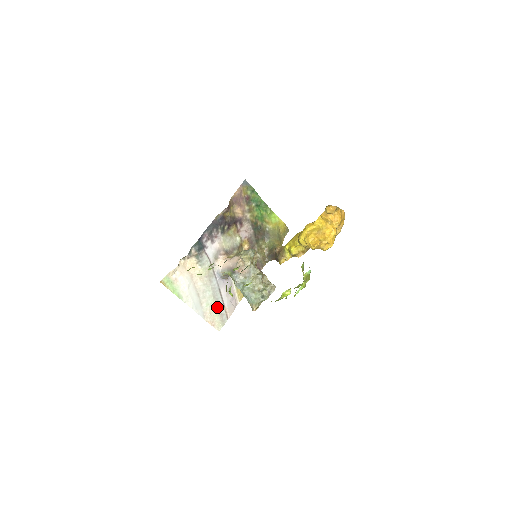
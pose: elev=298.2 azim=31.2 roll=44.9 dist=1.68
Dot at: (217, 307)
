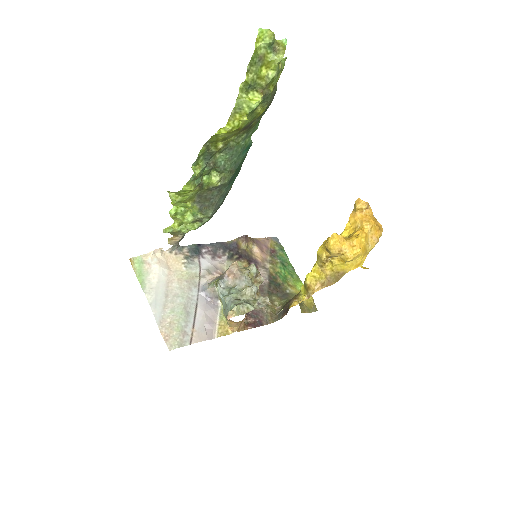
Dot at: (183, 320)
